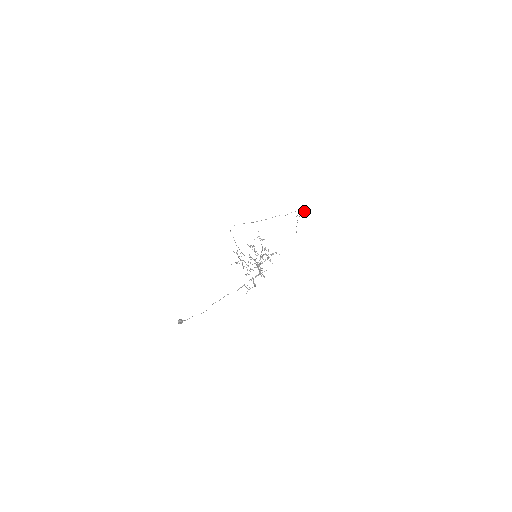
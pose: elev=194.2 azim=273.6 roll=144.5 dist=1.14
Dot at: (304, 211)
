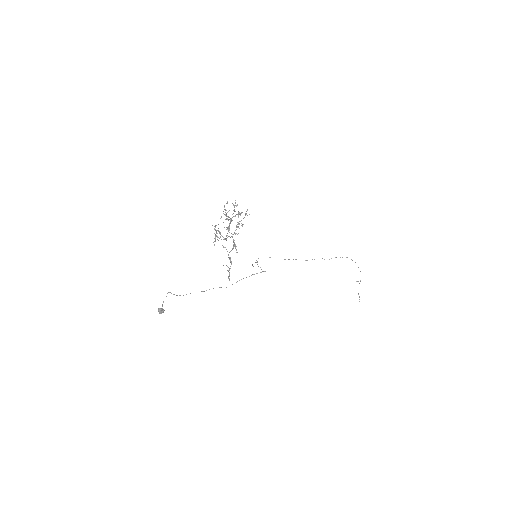
Dot at: (358, 267)
